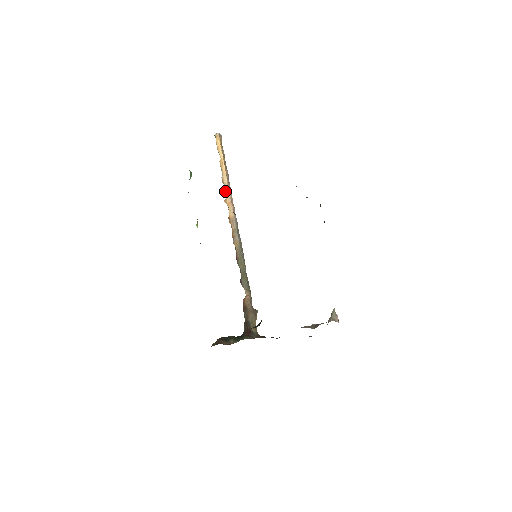
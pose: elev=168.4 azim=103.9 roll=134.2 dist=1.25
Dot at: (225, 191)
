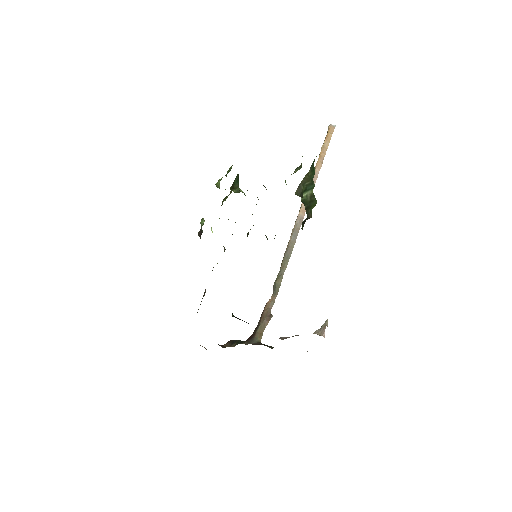
Dot at: occluded
